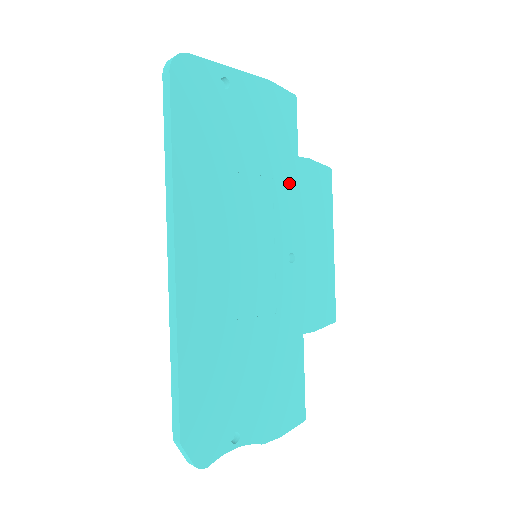
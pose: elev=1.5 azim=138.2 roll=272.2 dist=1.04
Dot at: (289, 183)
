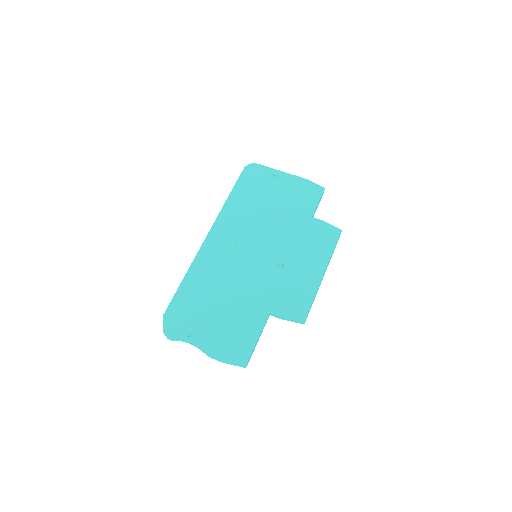
Dot at: (298, 228)
